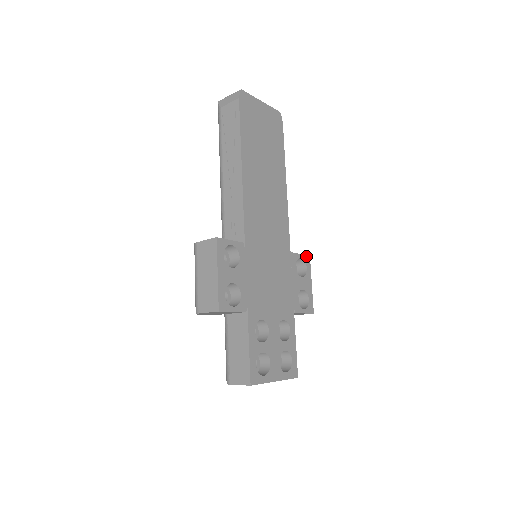
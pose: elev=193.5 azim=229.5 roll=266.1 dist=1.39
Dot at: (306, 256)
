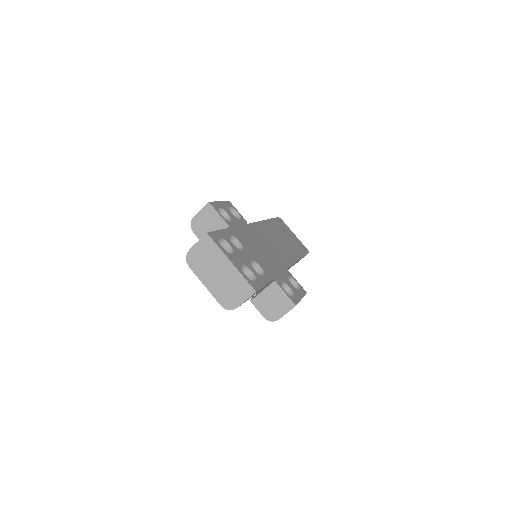
Dot at: occluded
